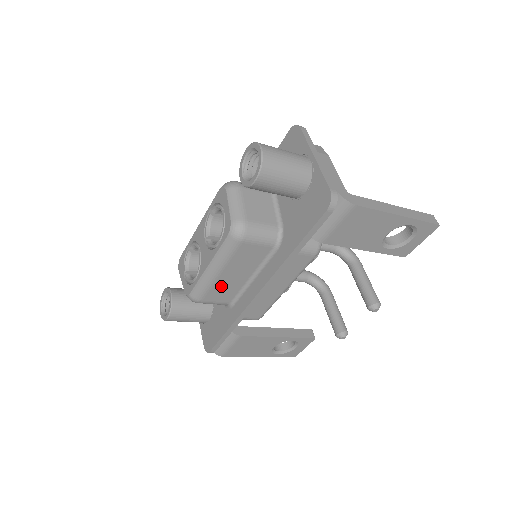
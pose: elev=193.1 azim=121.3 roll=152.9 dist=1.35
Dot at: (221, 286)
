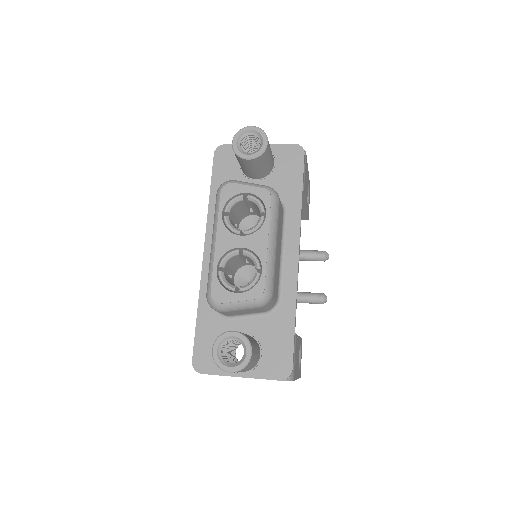
Dot at: (276, 267)
